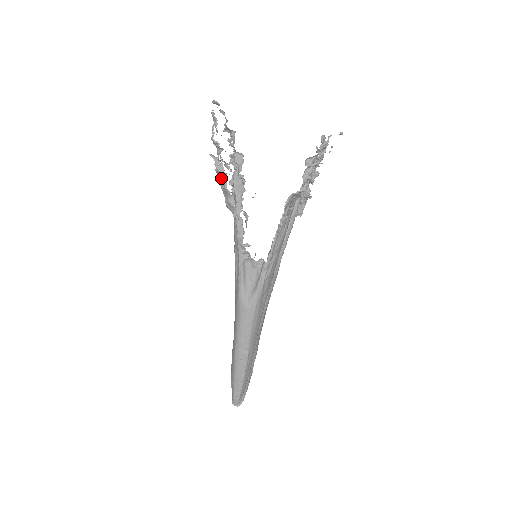
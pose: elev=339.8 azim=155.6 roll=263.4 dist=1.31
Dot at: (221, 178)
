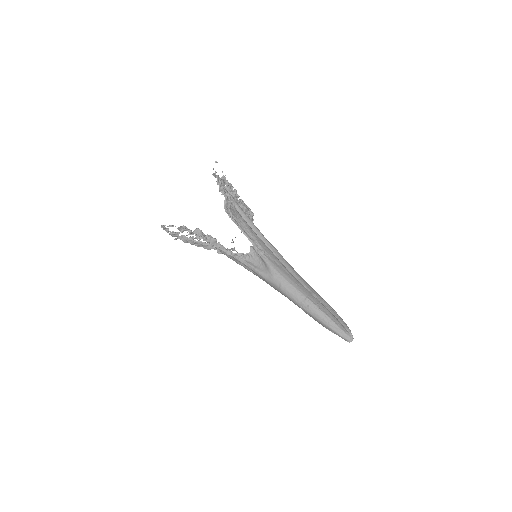
Dot at: (189, 241)
